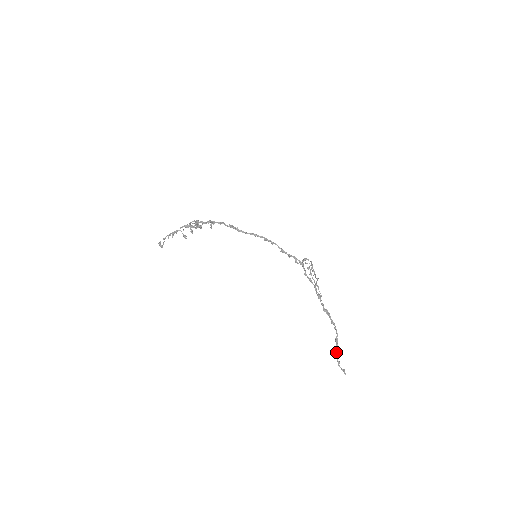
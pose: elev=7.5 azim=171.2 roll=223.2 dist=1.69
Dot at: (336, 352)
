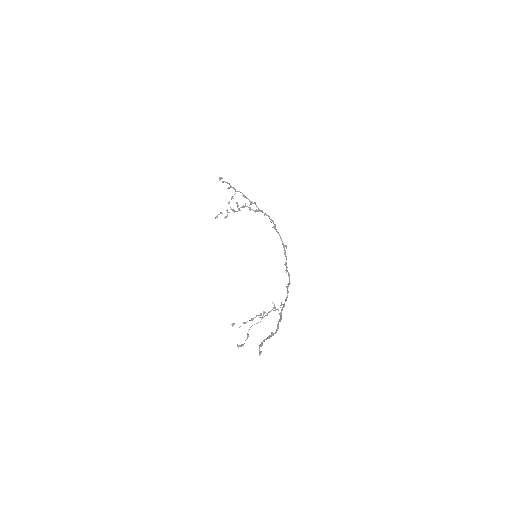
Dot at: (266, 338)
